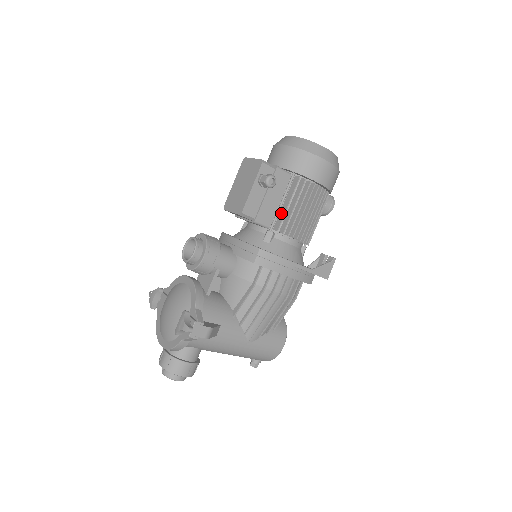
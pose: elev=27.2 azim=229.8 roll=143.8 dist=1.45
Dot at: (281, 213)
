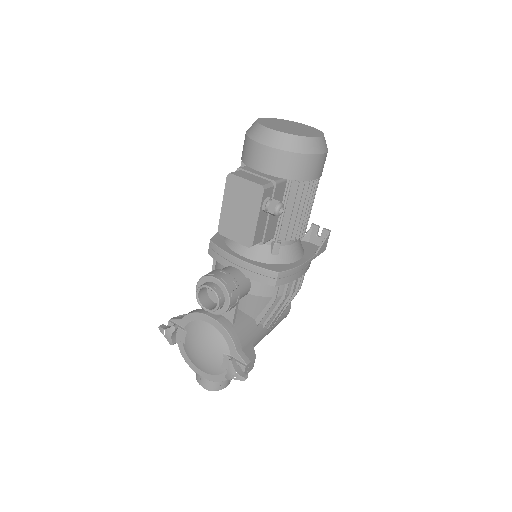
Dot at: (284, 222)
